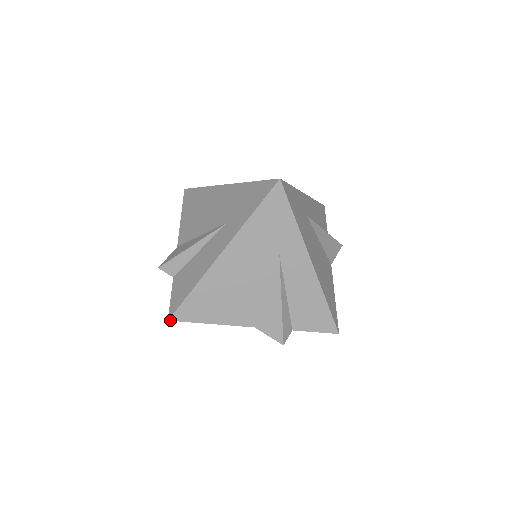
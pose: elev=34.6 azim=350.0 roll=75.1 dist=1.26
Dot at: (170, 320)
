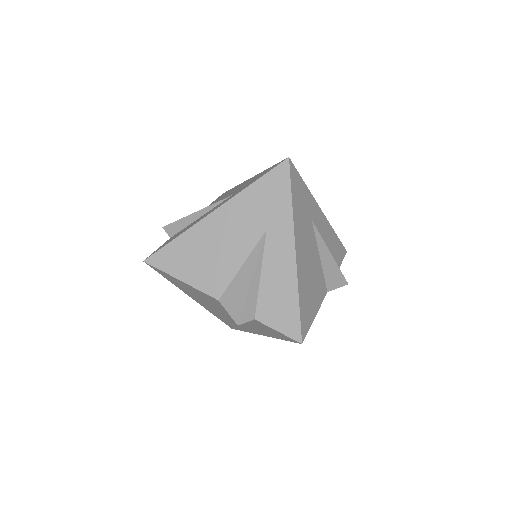
Dot at: (145, 261)
